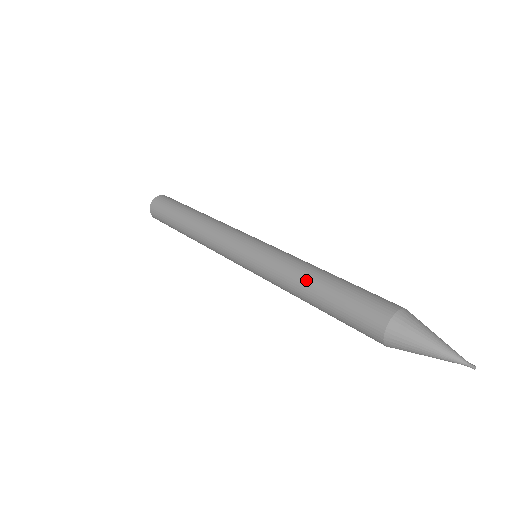
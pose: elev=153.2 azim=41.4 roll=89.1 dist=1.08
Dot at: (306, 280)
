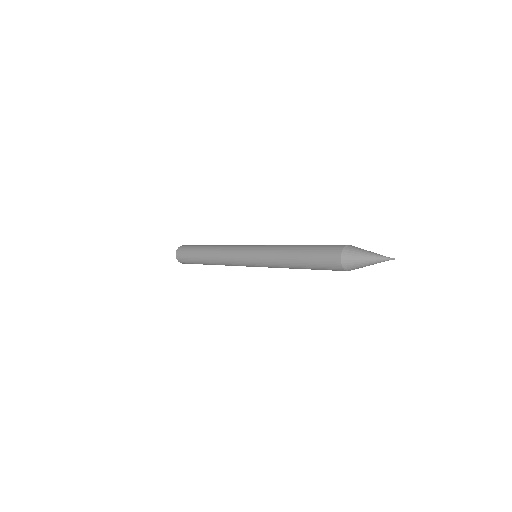
Dot at: (291, 249)
